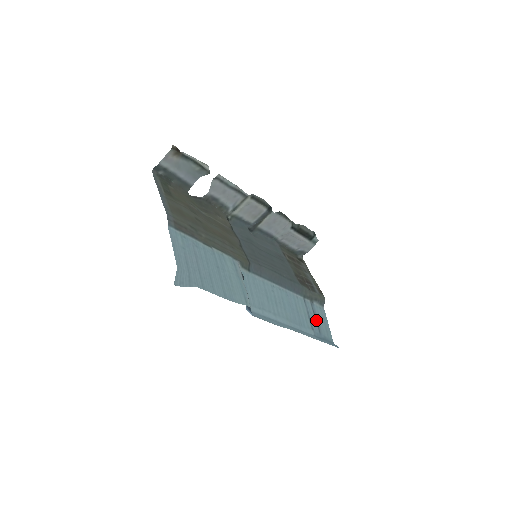
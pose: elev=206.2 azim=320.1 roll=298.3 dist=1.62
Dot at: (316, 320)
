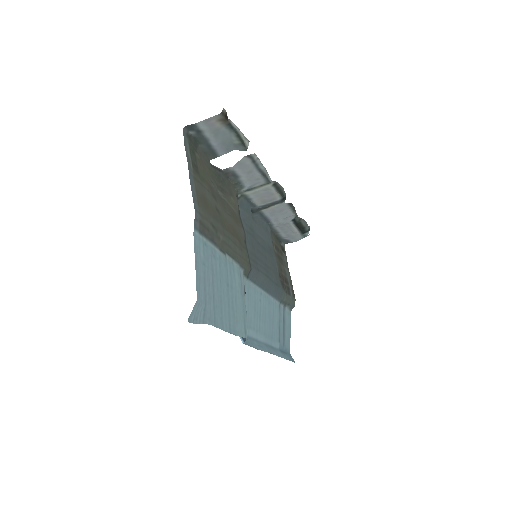
Dot at: (284, 329)
